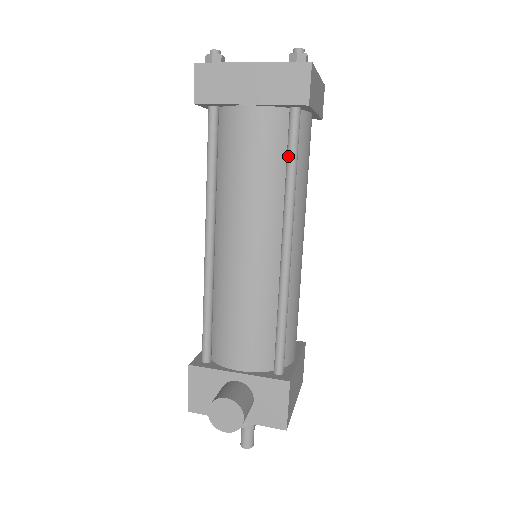
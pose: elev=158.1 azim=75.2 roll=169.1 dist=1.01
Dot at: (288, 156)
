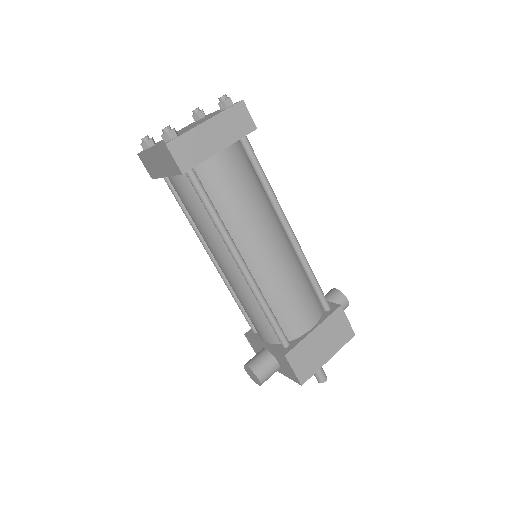
Dot at: (203, 205)
